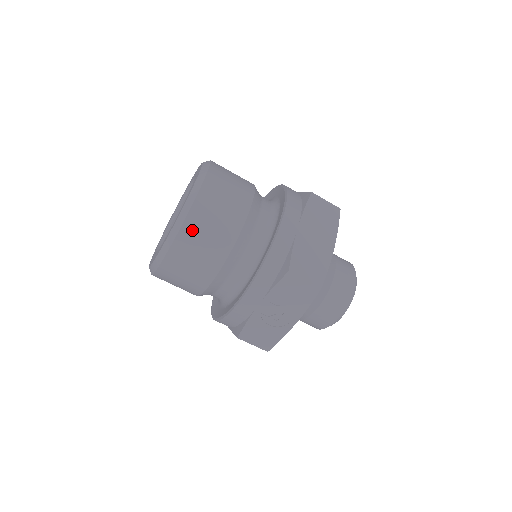
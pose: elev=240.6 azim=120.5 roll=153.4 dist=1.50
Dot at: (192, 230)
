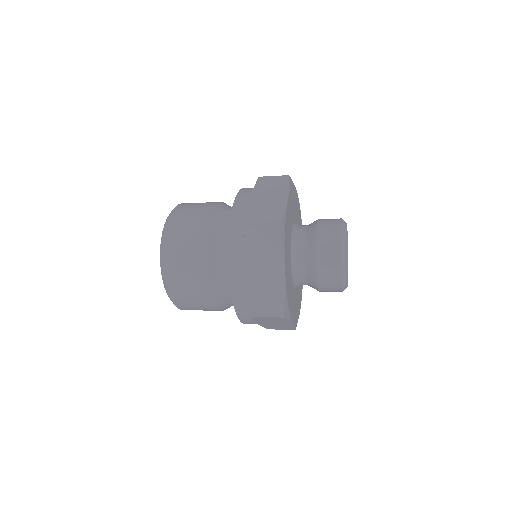
Dot at: occluded
